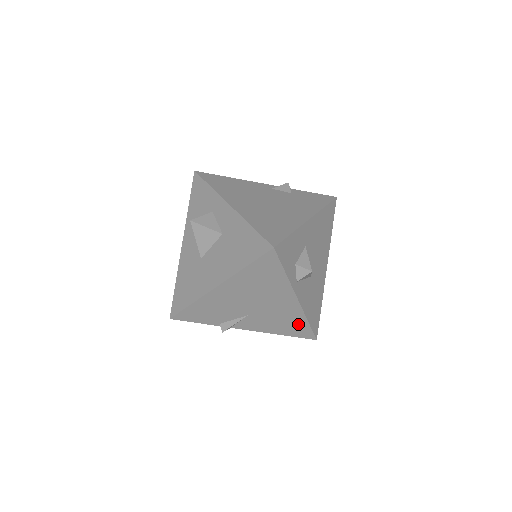
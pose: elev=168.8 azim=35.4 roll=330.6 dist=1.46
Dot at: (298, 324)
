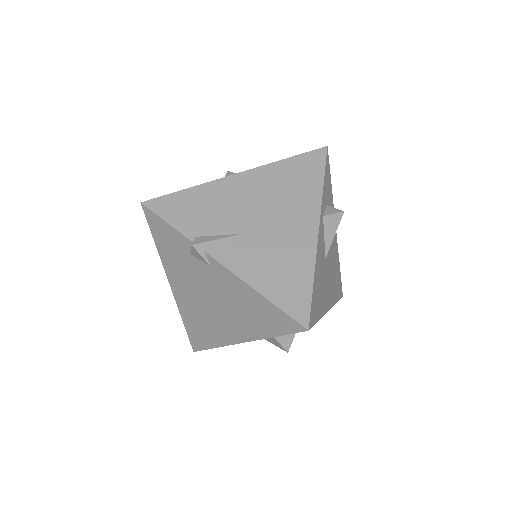
Dot at: (298, 279)
